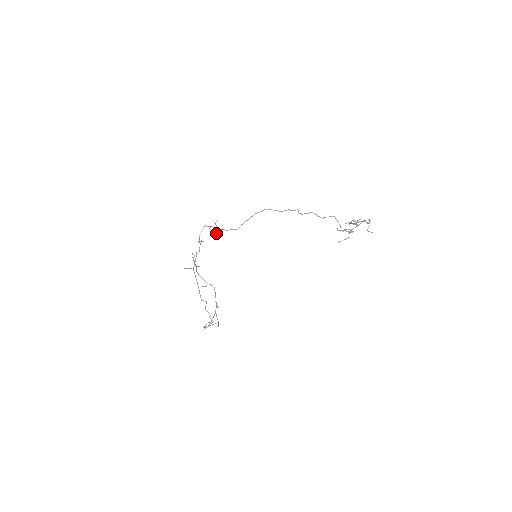
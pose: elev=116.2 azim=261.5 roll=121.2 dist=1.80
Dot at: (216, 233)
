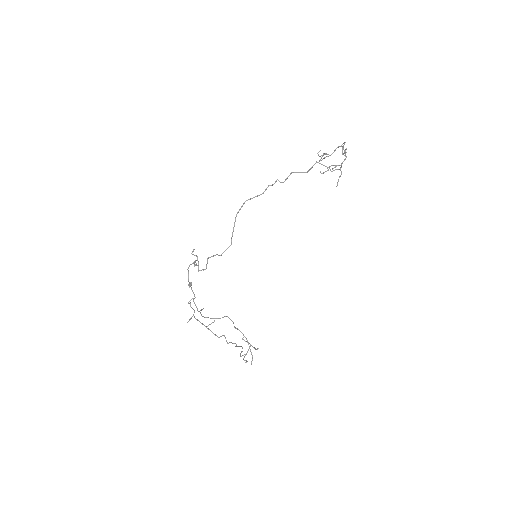
Dot at: (206, 265)
